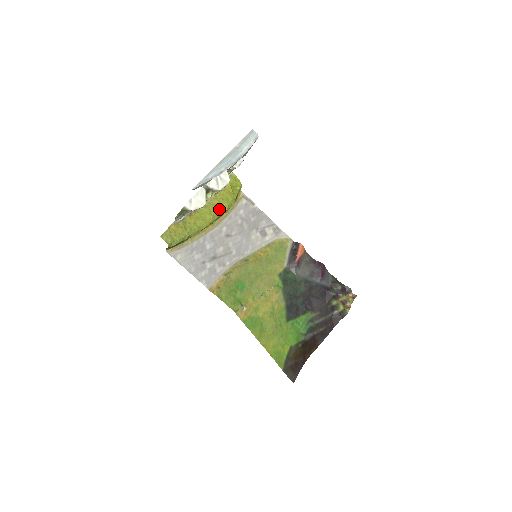
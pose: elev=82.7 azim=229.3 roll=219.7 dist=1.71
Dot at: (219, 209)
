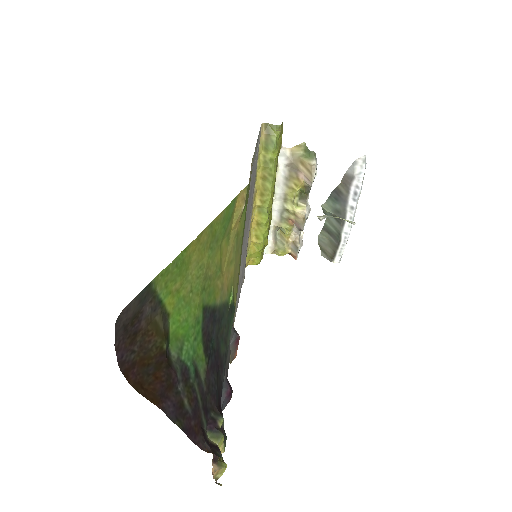
Dot at: (270, 217)
